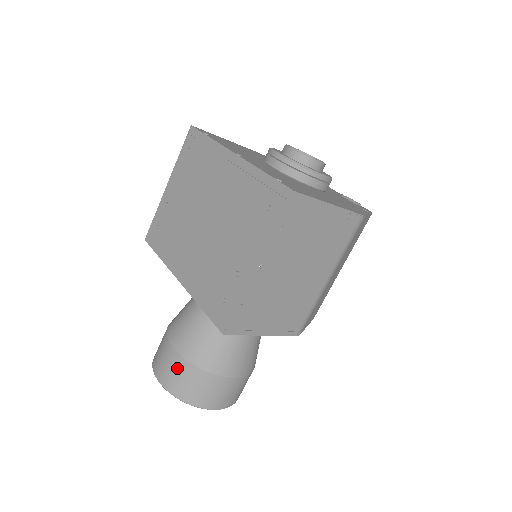
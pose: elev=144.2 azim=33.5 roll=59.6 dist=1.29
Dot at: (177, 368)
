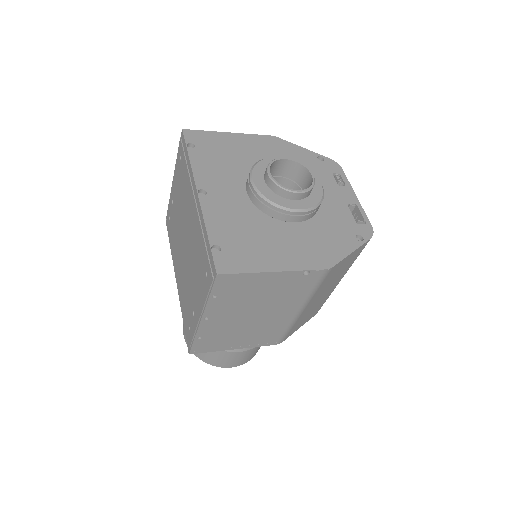
Dot at: occluded
